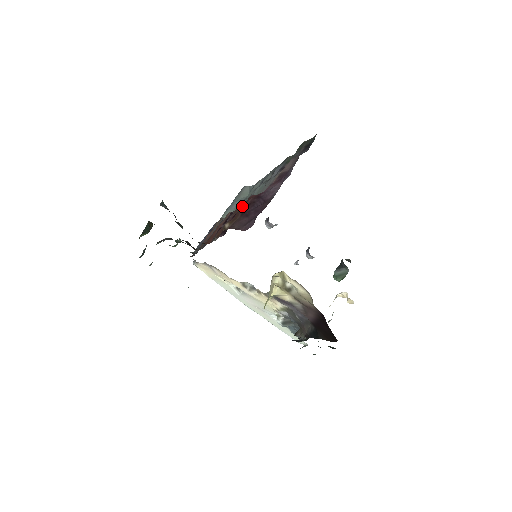
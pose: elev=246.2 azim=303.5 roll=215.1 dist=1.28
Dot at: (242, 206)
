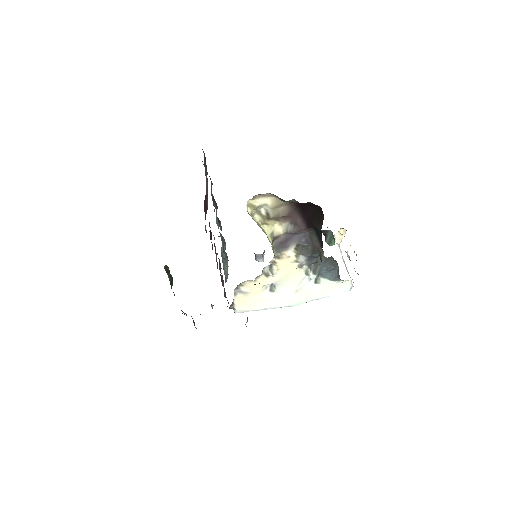
Dot at: occluded
